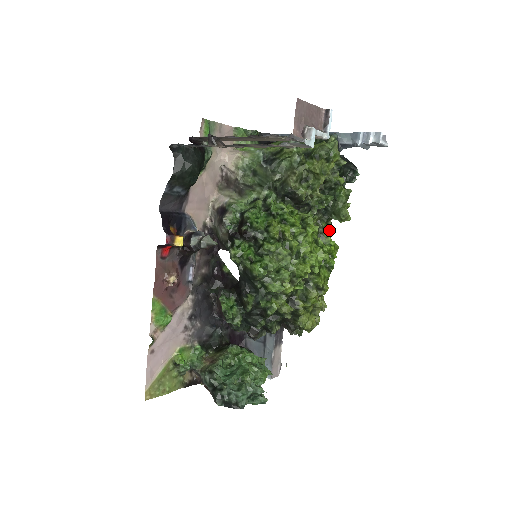
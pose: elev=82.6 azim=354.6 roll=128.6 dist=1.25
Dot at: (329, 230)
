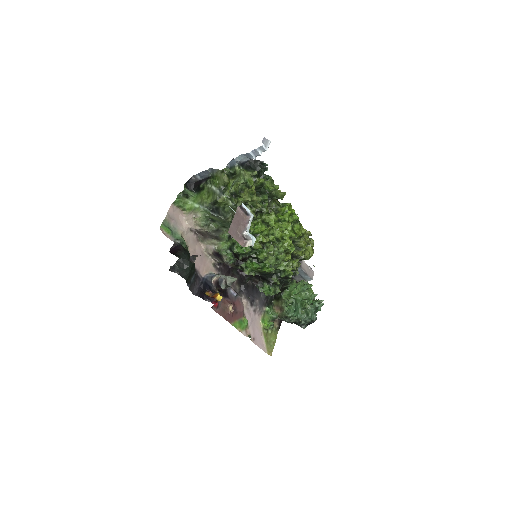
Dot at: occluded
